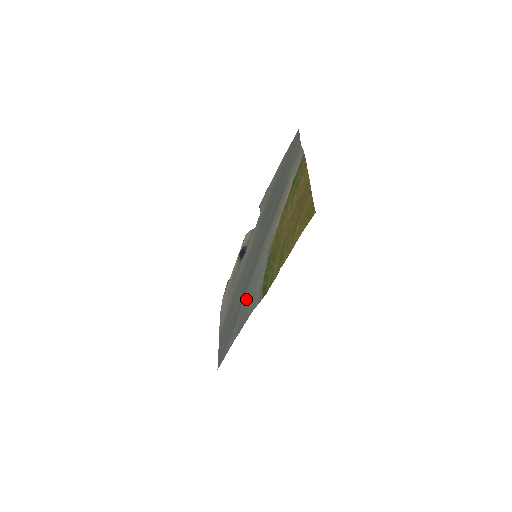
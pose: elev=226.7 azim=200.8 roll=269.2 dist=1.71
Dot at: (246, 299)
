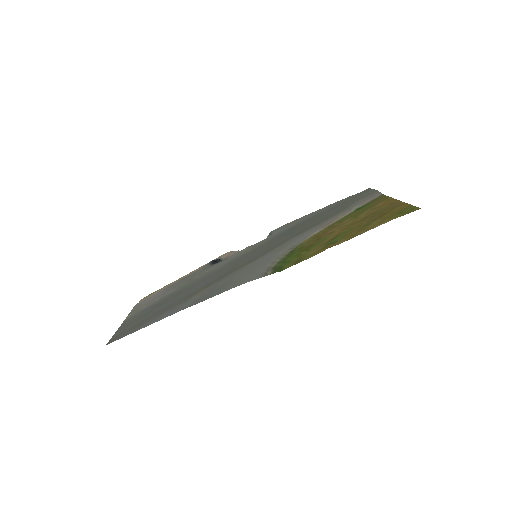
Dot at: (226, 279)
